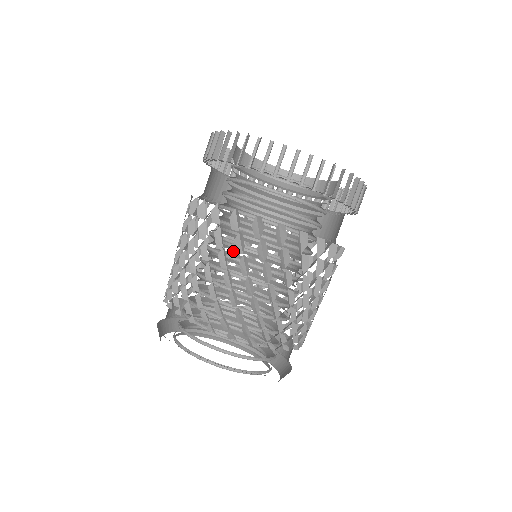
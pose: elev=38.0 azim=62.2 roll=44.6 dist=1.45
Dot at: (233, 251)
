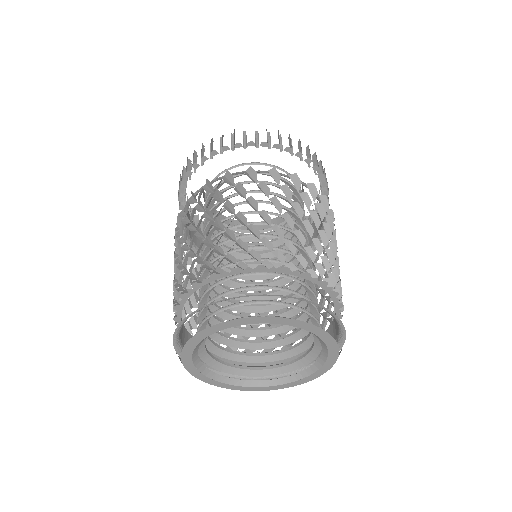
Dot at: occluded
